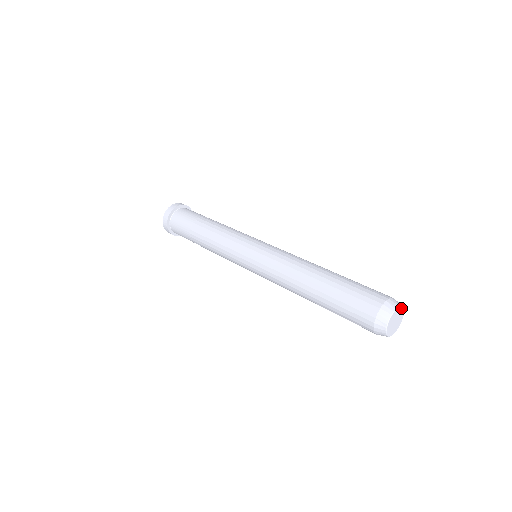
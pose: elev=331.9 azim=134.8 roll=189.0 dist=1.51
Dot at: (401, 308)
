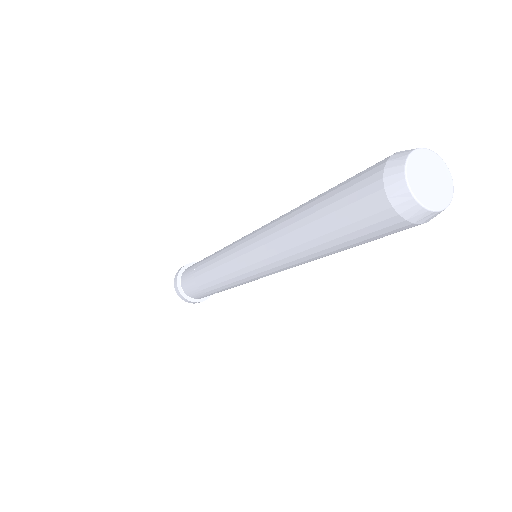
Dot at: (423, 153)
